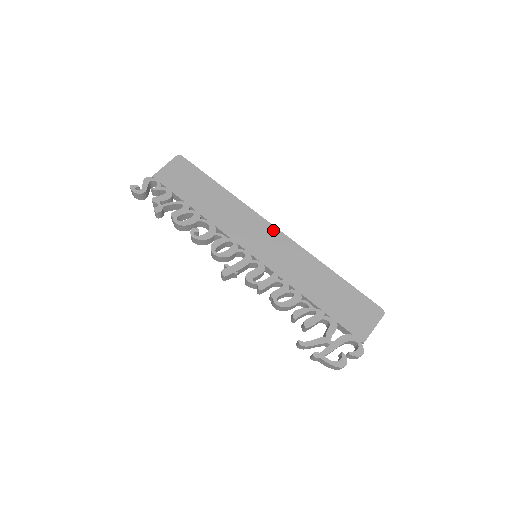
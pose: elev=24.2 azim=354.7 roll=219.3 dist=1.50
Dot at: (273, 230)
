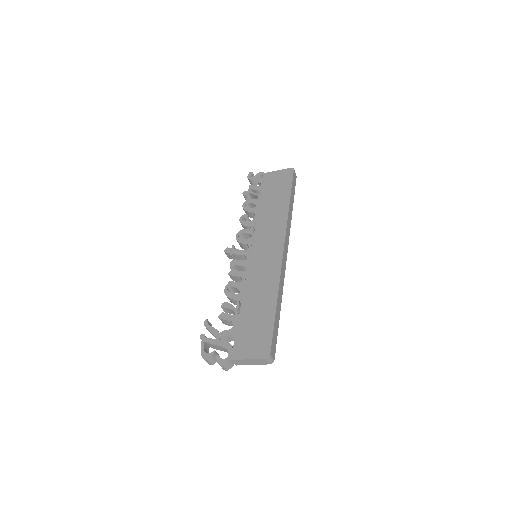
Dot at: (280, 246)
